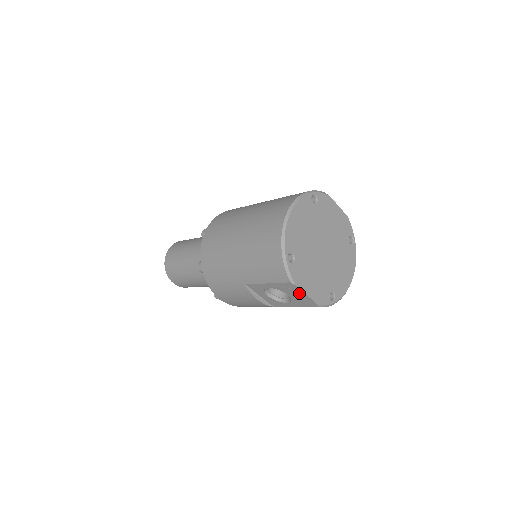
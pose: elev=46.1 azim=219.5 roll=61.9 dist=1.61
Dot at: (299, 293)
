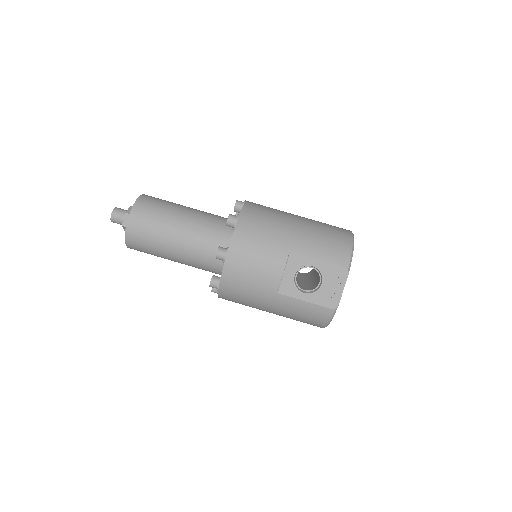
Dot at: (338, 285)
